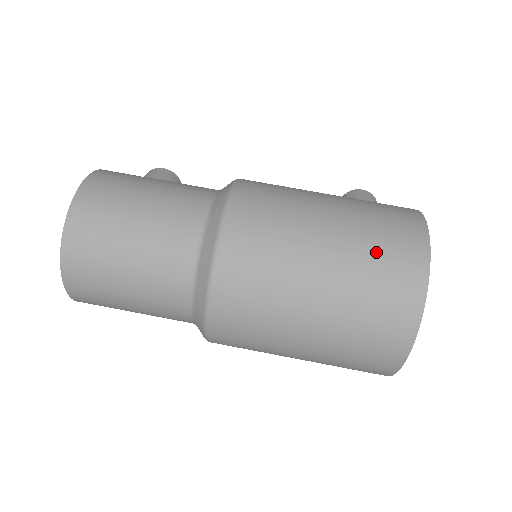
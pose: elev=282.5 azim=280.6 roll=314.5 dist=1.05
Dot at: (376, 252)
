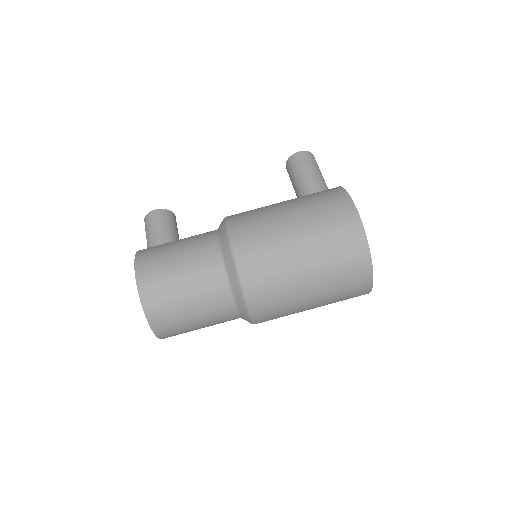
Dot at: (334, 249)
